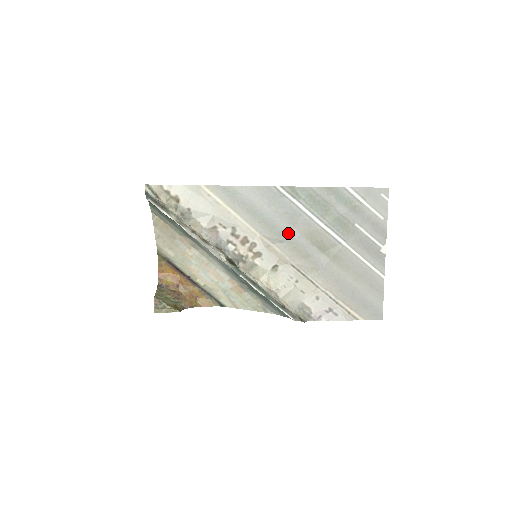
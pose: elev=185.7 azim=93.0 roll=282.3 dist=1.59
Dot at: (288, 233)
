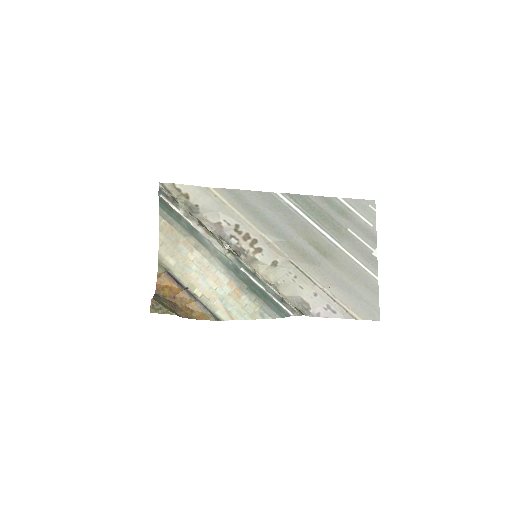
Dot at: (287, 233)
